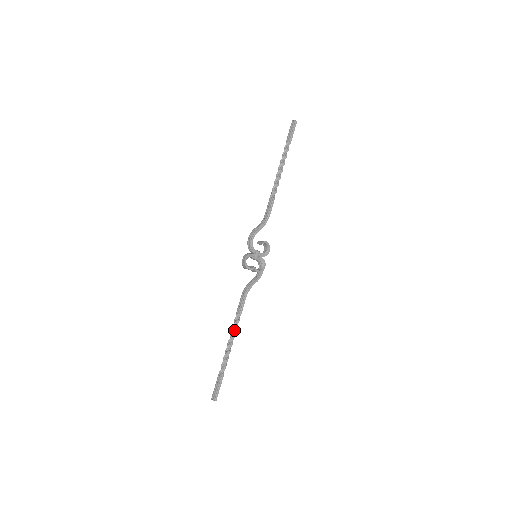
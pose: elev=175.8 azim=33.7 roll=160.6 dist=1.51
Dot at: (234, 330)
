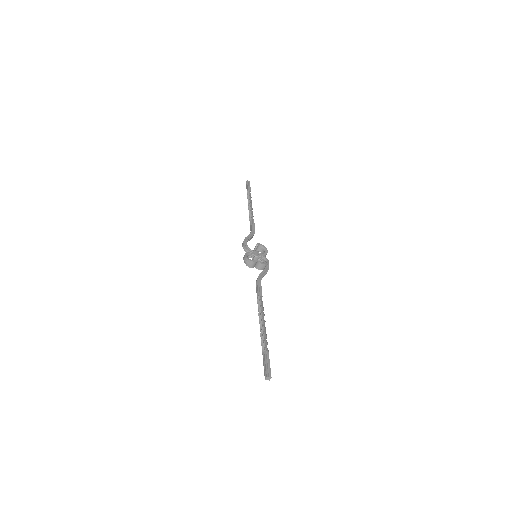
Dot at: (261, 310)
